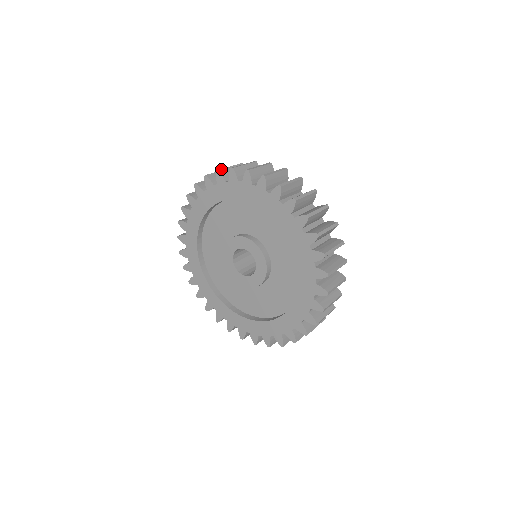
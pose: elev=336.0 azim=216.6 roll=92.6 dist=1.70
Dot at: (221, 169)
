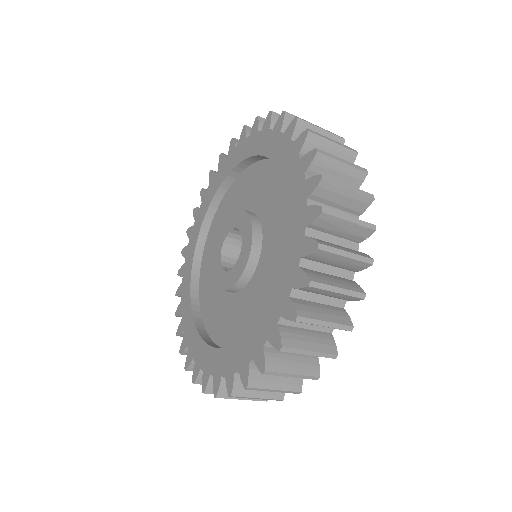
Dot at: occluded
